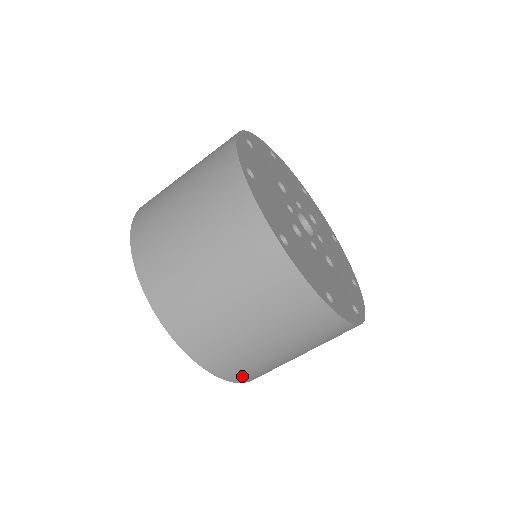
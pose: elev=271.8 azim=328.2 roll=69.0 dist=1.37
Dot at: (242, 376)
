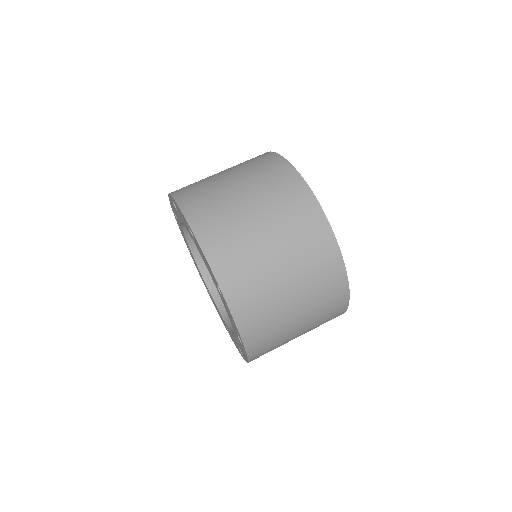
Dot at: occluded
